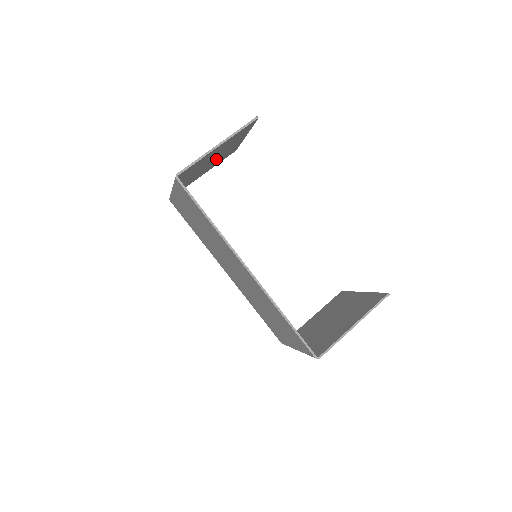
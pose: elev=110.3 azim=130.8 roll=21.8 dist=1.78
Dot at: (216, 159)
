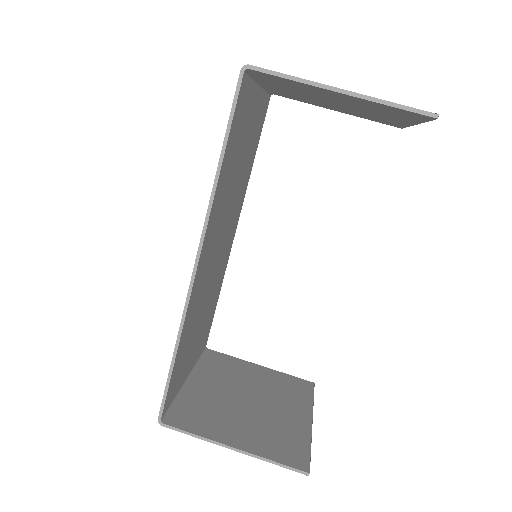
Dot at: (353, 109)
